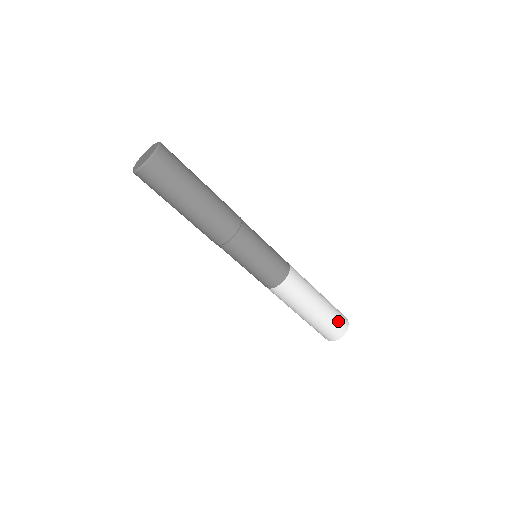
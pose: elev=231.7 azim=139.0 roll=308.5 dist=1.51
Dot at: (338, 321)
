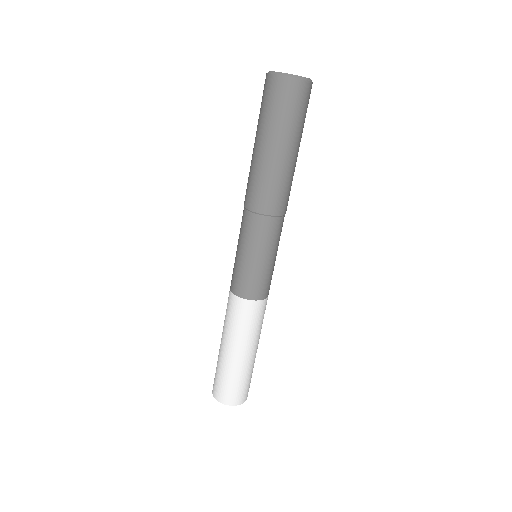
Dot at: (236, 389)
